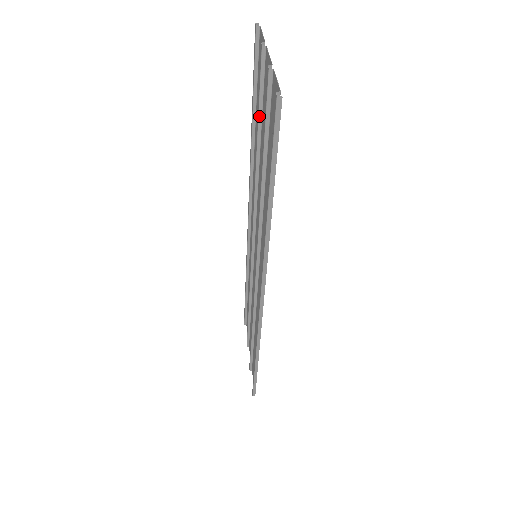
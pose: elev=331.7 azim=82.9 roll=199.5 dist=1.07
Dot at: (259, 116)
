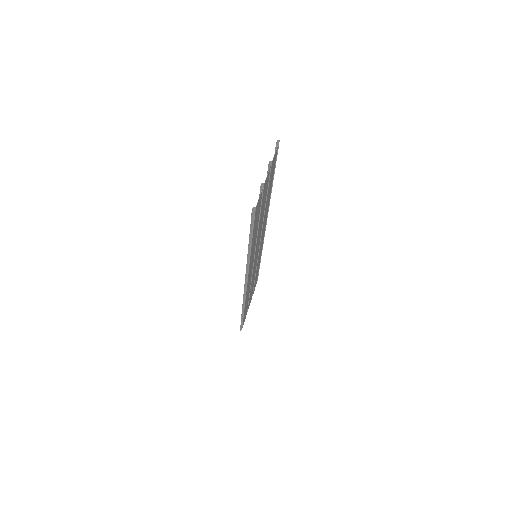
Dot at: occluded
